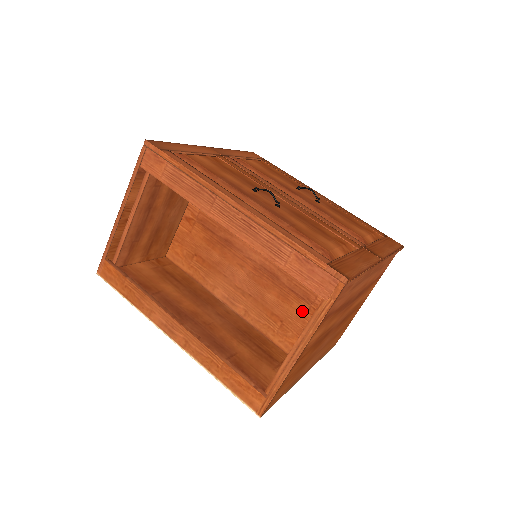
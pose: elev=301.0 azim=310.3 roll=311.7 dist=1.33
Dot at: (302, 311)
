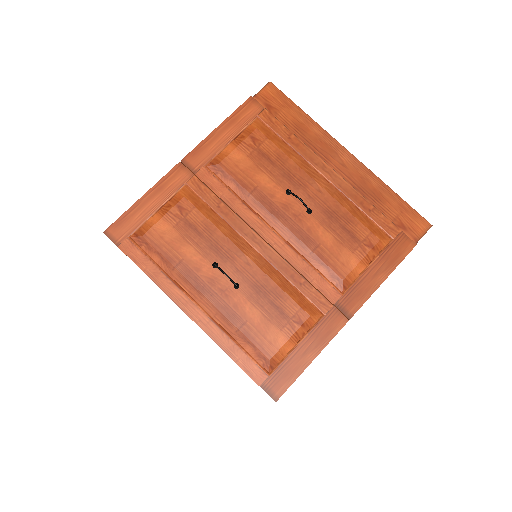
Dot at: occluded
